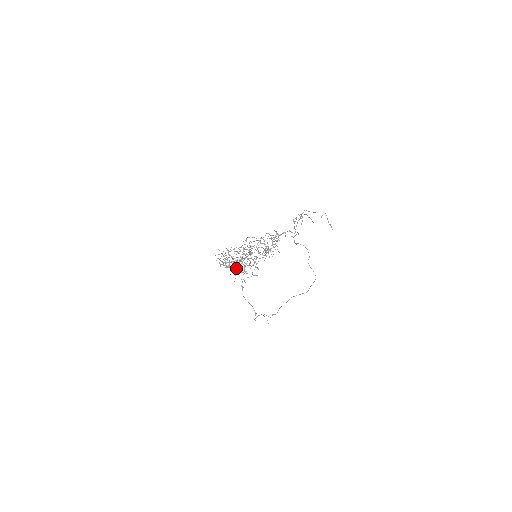
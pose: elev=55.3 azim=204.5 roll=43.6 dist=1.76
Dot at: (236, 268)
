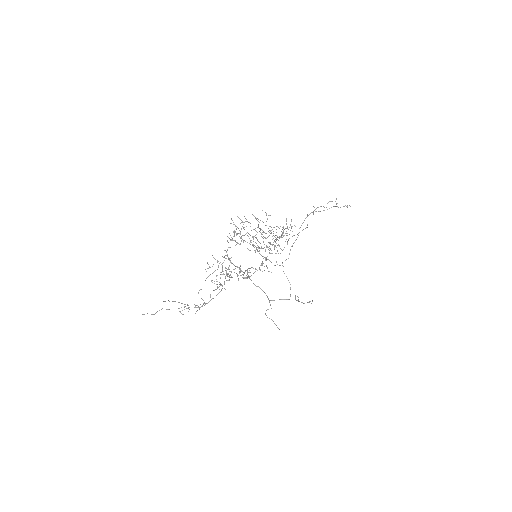
Dot at: (217, 281)
